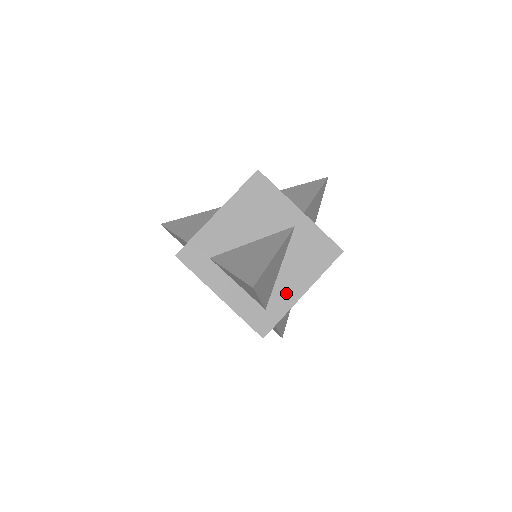
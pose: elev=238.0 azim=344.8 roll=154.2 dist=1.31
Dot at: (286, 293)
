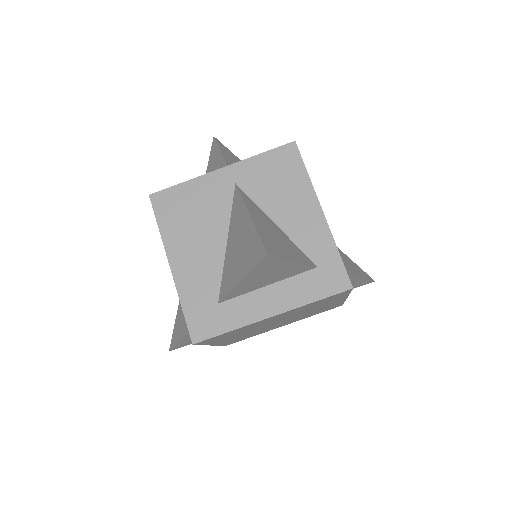
Dot at: (310, 232)
